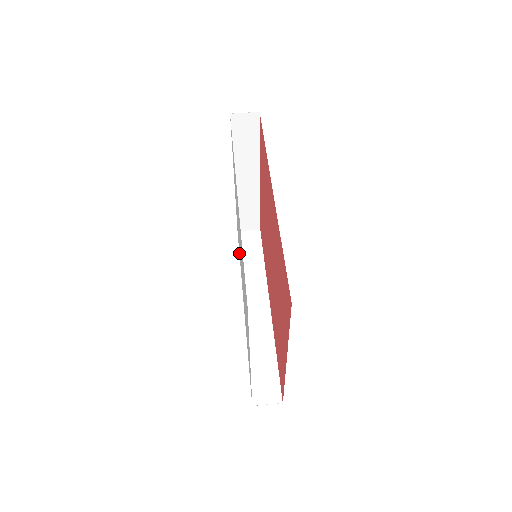
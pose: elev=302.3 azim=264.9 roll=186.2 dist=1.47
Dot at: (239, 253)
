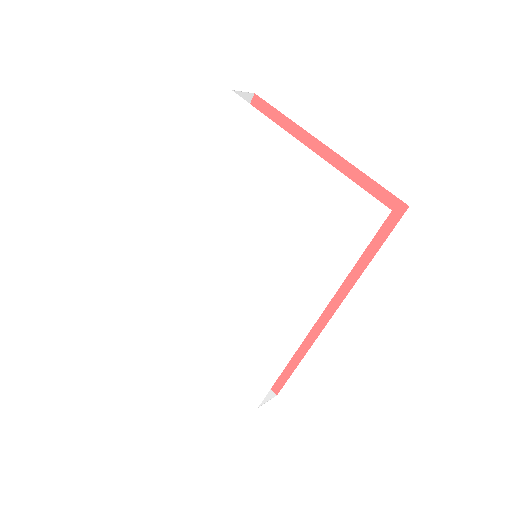
Dot at: (270, 374)
